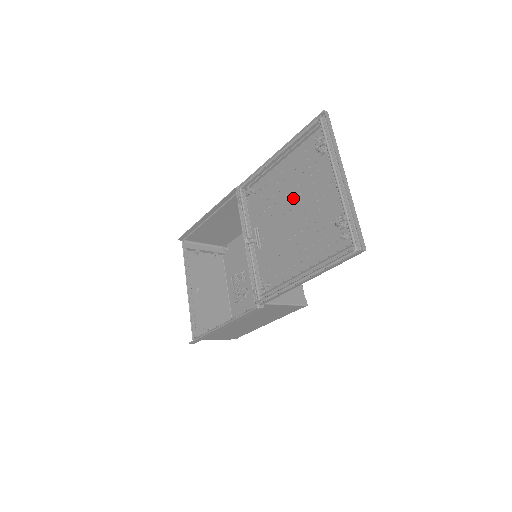
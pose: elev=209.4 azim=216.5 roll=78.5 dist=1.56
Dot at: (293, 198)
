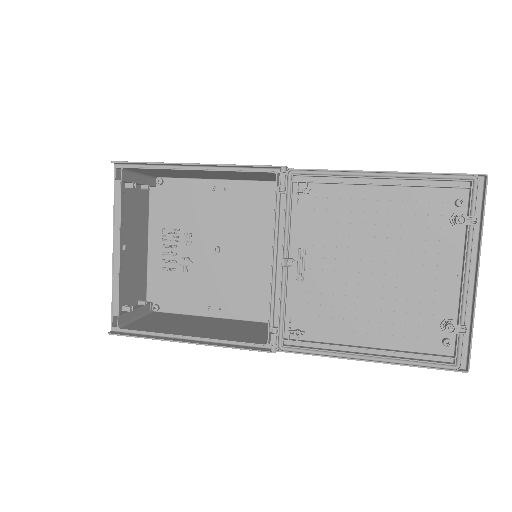
Dot at: (384, 249)
